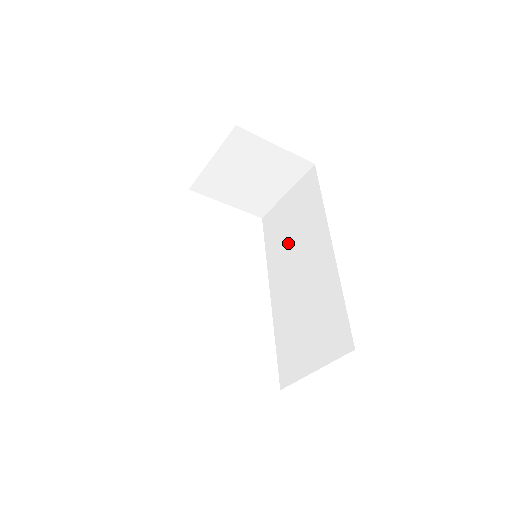
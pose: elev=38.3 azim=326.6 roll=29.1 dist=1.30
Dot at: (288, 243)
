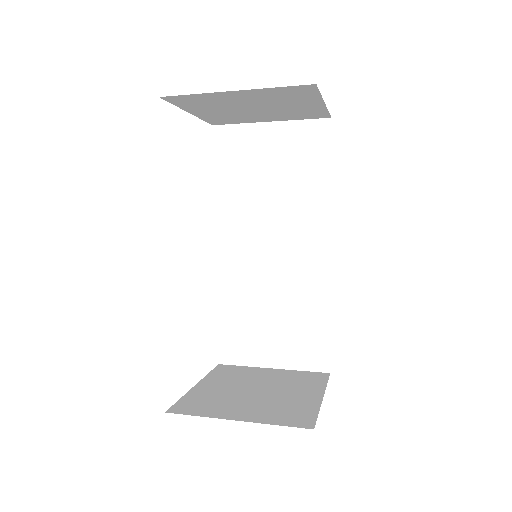
Dot at: (260, 202)
